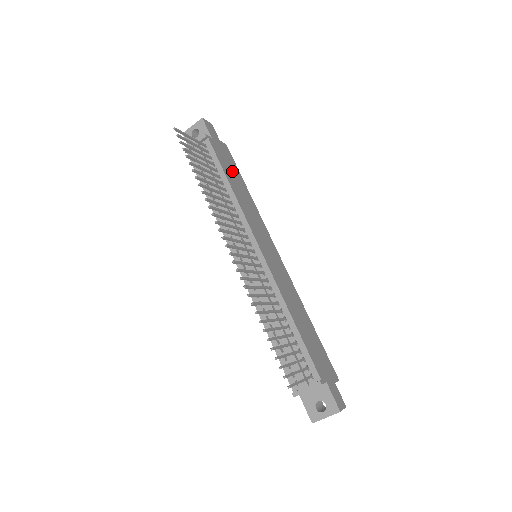
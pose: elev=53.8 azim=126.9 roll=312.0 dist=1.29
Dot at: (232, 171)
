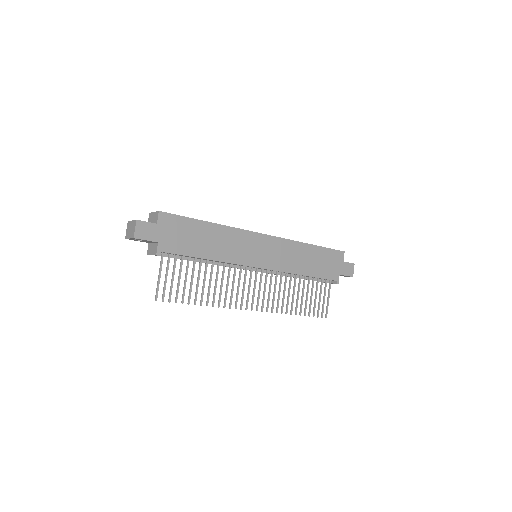
Dot at: (192, 237)
